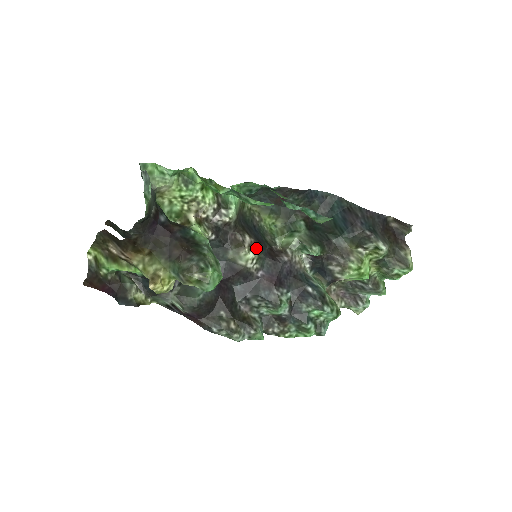
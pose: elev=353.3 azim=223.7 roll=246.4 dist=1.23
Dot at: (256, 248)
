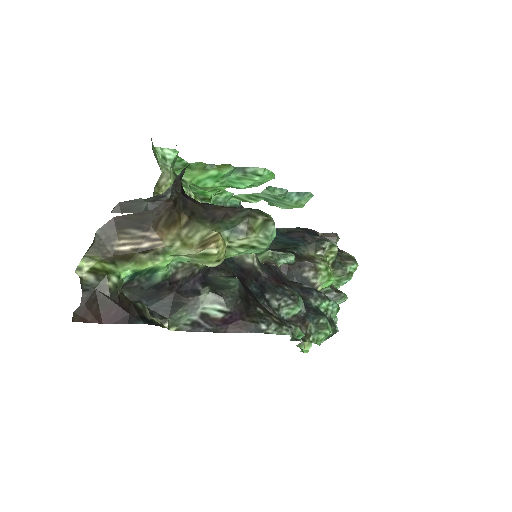
Dot at: occluded
